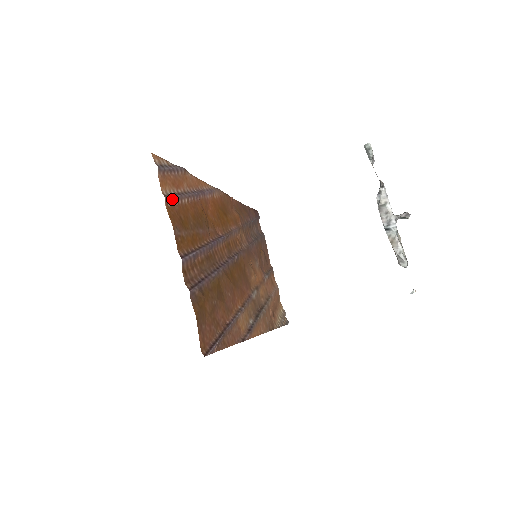
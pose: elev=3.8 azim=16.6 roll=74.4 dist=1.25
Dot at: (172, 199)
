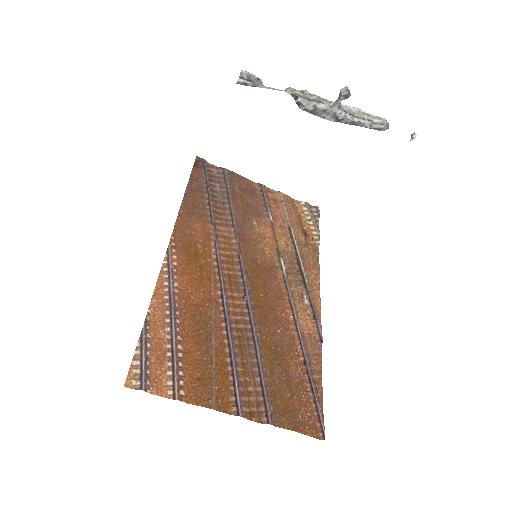
Dot at: (178, 383)
